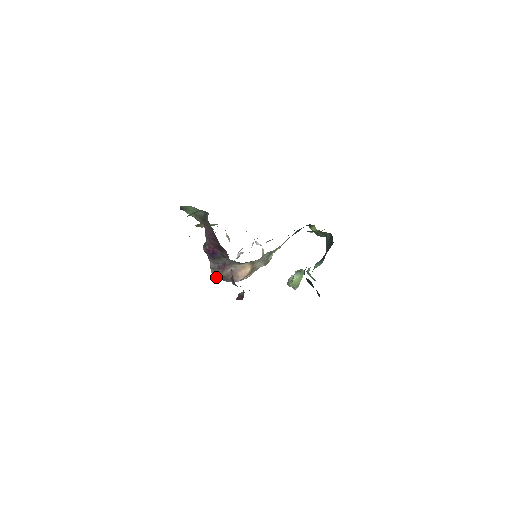
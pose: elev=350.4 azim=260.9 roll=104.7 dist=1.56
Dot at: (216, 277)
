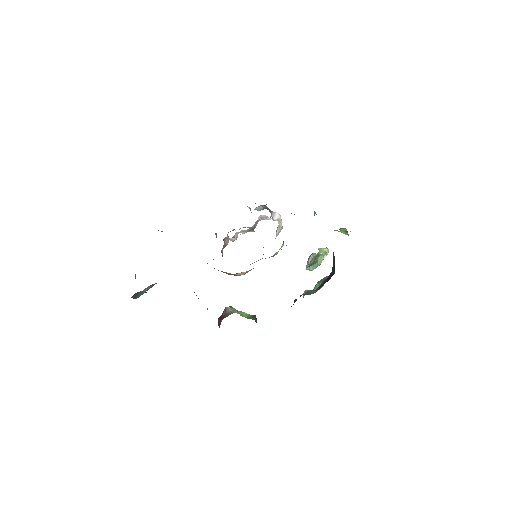
Dot at: occluded
